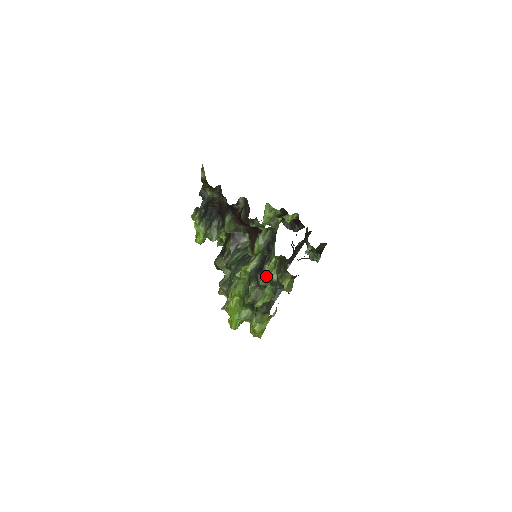
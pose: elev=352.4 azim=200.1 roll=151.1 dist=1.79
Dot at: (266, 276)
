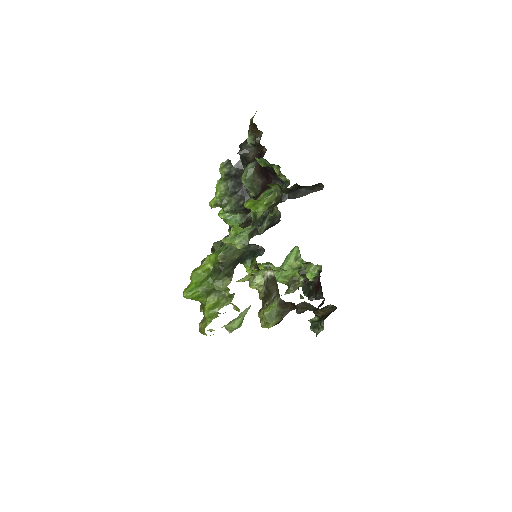
Dot at: (253, 201)
